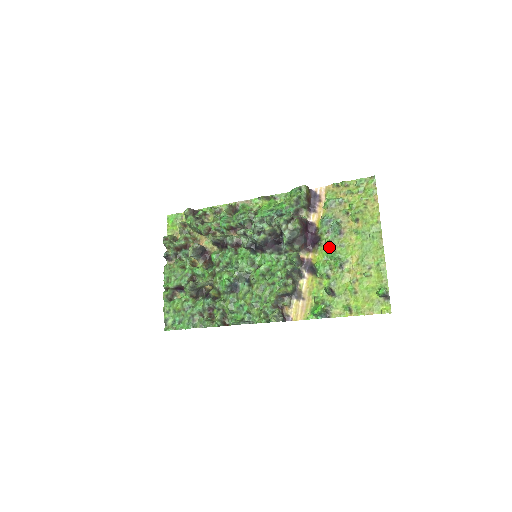
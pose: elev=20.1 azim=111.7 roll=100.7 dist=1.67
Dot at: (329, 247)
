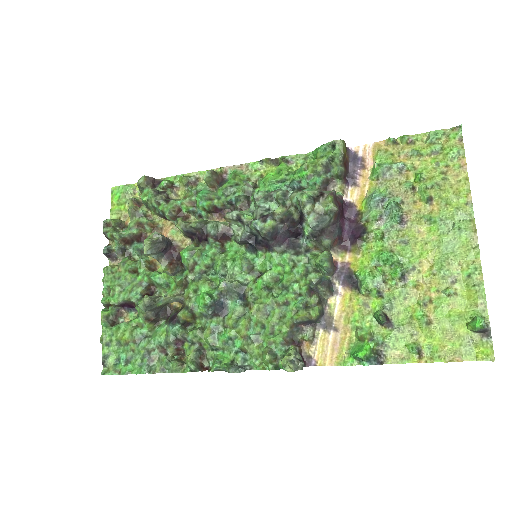
Dot at: (381, 244)
